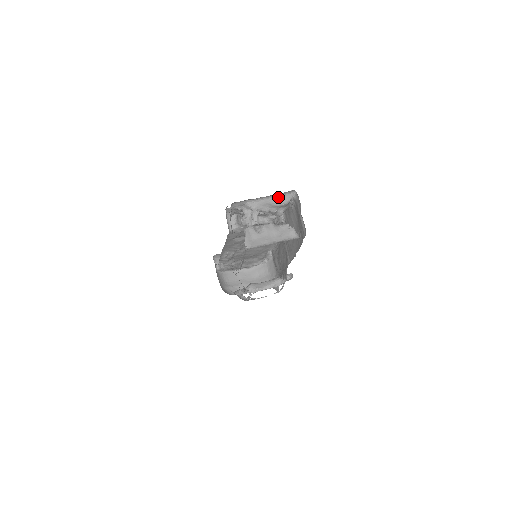
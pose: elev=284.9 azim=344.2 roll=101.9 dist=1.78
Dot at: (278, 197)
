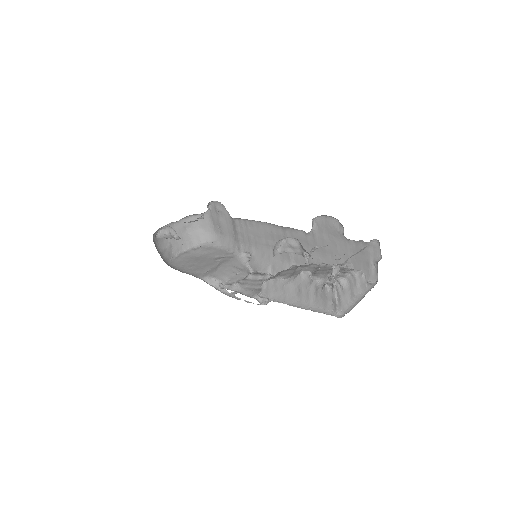
Dot at: (363, 248)
